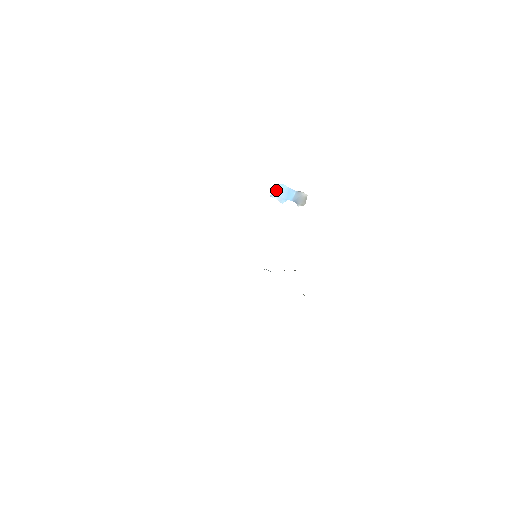
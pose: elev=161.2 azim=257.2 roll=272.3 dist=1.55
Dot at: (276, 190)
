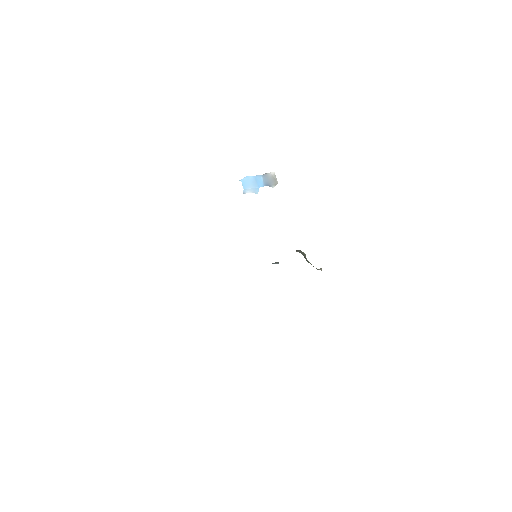
Dot at: (245, 185)
